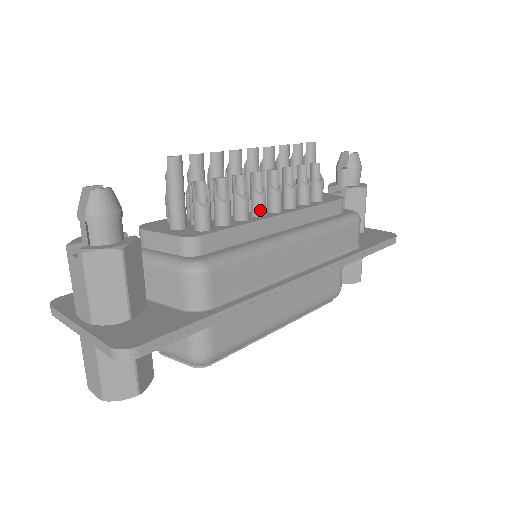
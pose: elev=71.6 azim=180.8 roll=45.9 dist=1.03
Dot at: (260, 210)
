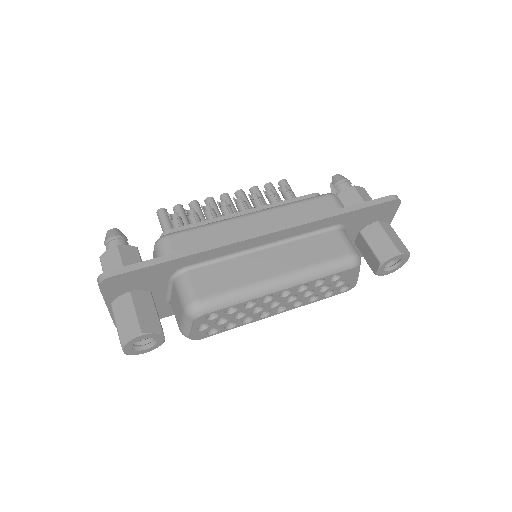
Dot at: occluded
